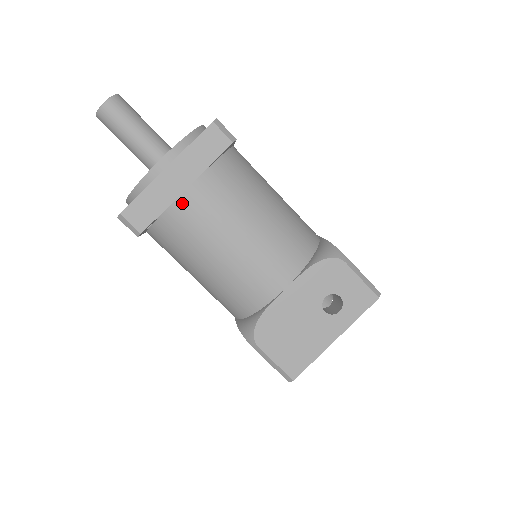
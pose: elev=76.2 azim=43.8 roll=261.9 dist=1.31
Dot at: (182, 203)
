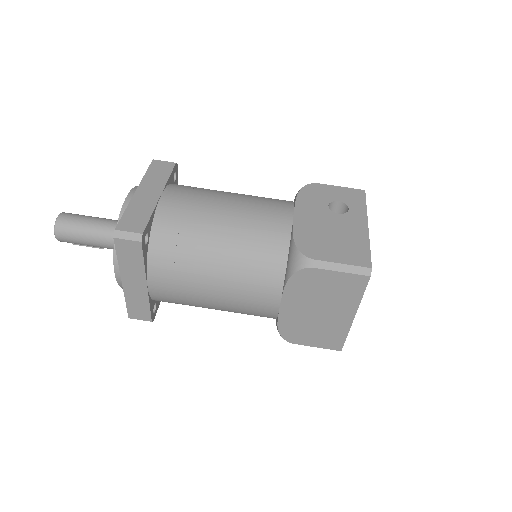
Dot at: (164, 205)
